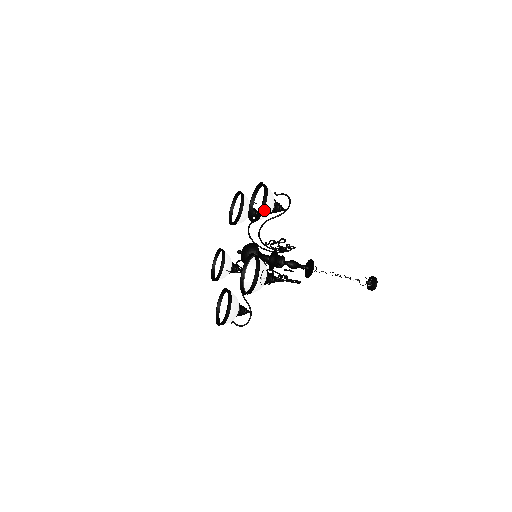
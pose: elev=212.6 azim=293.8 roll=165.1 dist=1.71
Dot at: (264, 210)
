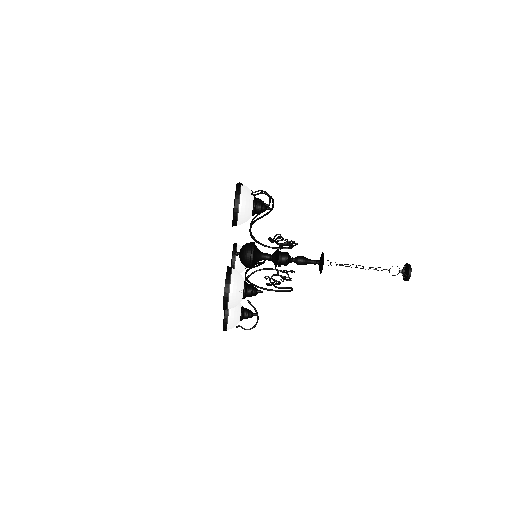
Dot at: (238, 216)
